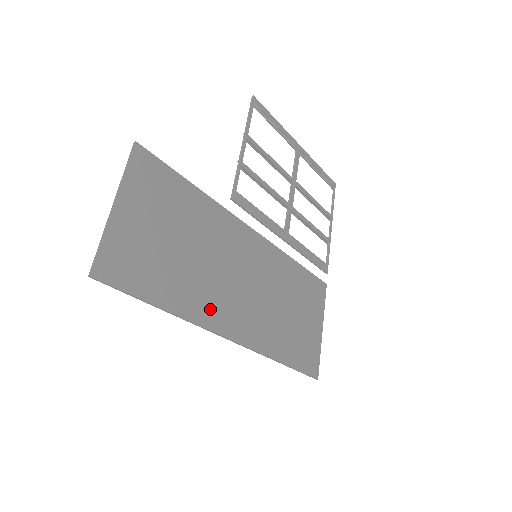
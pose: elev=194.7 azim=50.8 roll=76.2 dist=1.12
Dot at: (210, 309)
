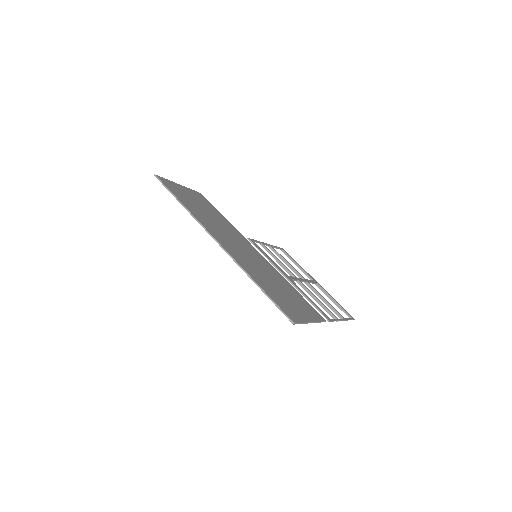
Dot at: (209, 227)
